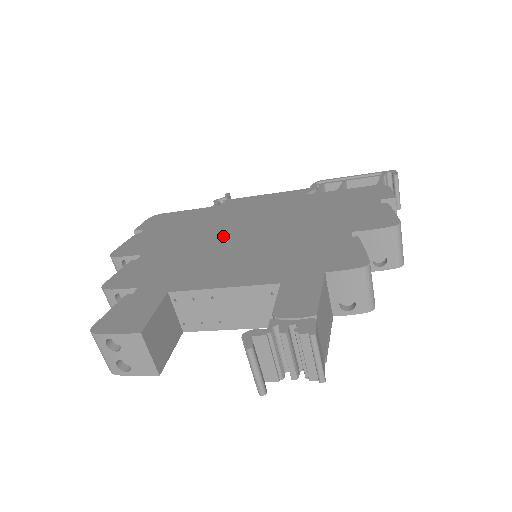
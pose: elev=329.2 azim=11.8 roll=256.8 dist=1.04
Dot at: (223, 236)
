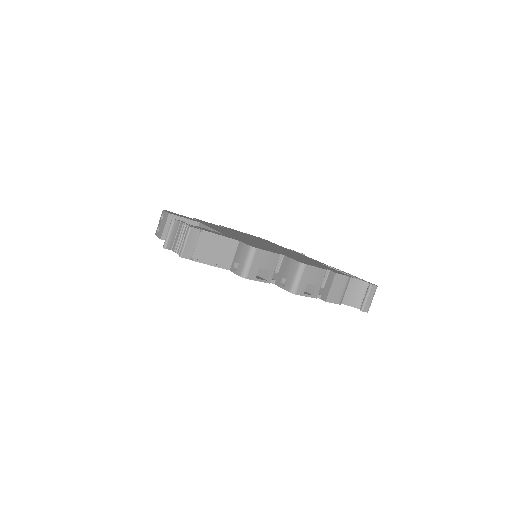
Dot at: (256, 240)
